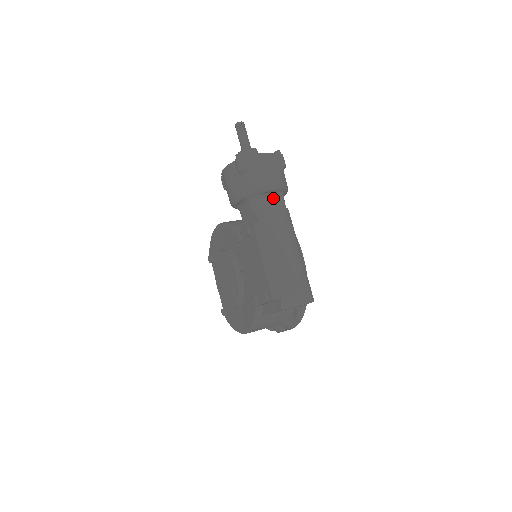
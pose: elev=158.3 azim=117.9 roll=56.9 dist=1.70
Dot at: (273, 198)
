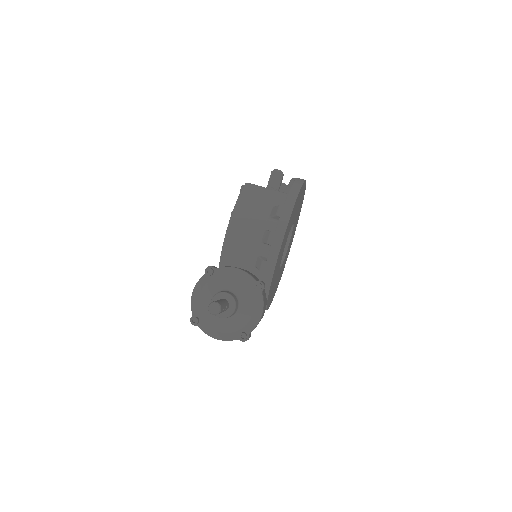
Dot at: occluded
